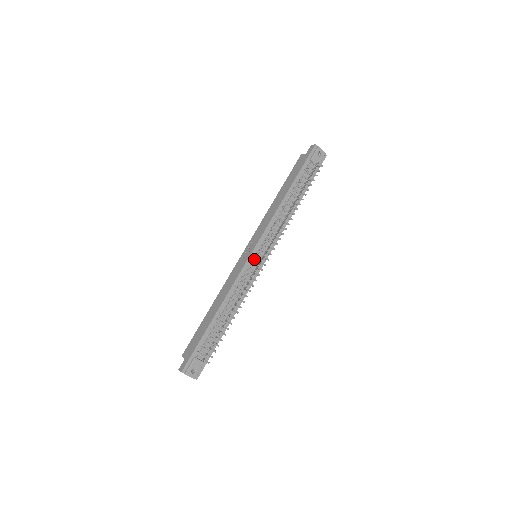
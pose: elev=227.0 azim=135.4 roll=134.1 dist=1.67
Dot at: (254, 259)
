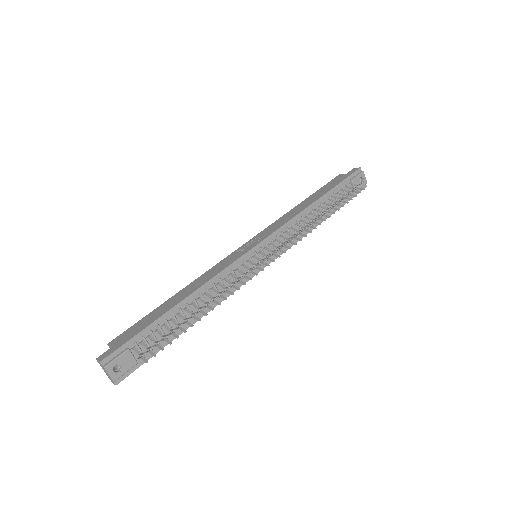
Dot at: (255, 255)
